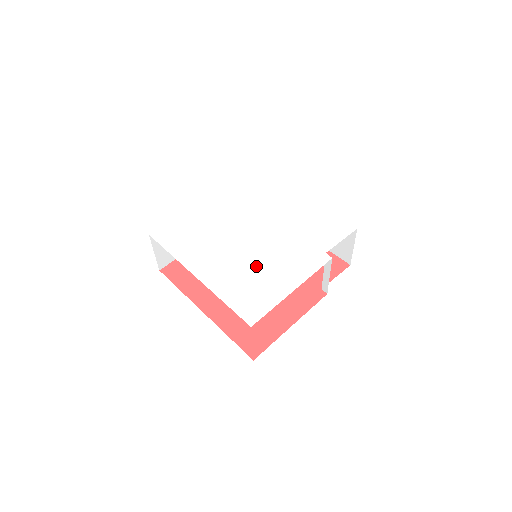
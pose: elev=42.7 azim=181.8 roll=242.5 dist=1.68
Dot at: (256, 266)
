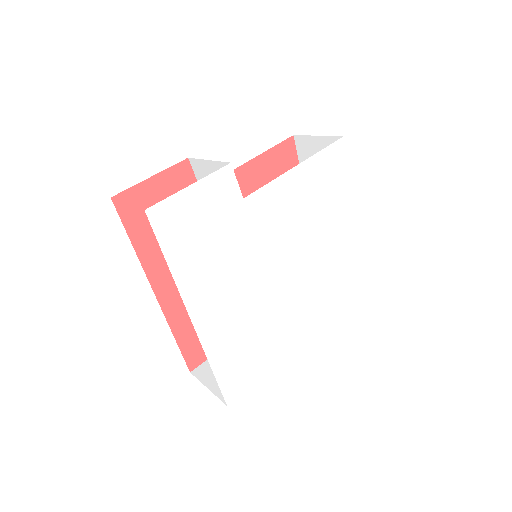
Dot at: (263, 317)
